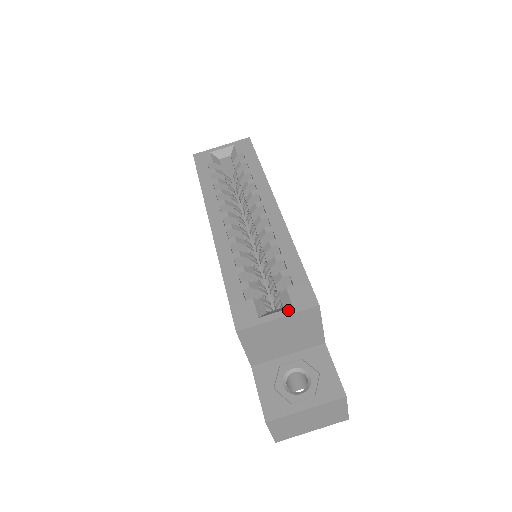
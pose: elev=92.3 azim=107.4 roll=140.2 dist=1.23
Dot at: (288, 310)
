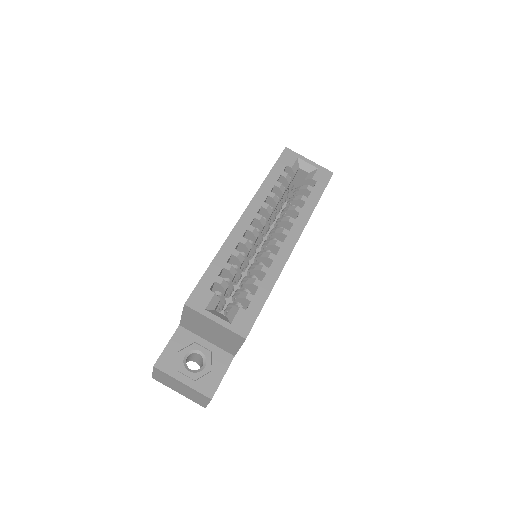
Dot at: (226, 323)
